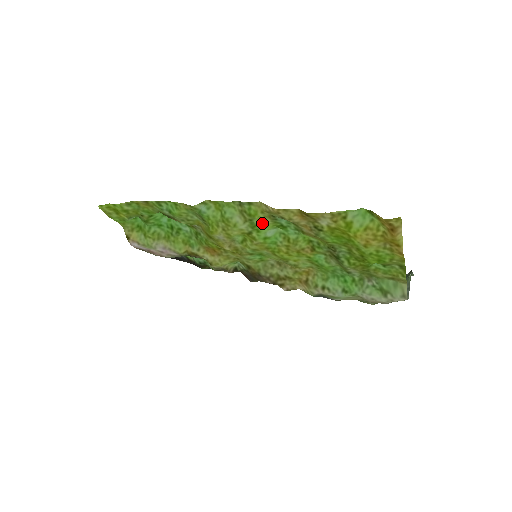
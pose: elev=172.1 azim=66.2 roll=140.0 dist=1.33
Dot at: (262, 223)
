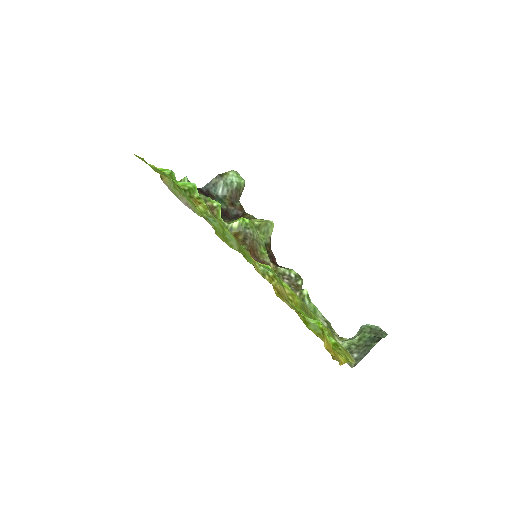
Dot at: occluded
